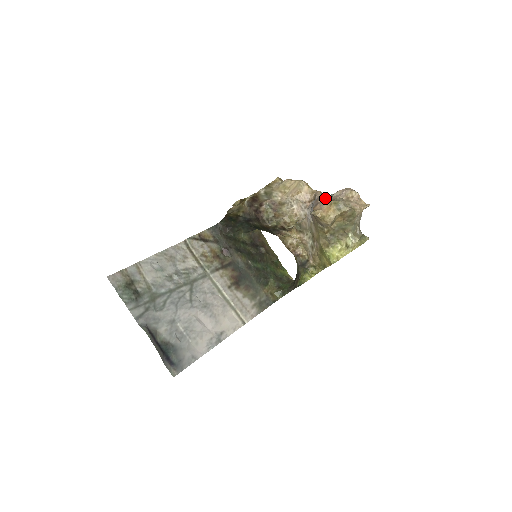
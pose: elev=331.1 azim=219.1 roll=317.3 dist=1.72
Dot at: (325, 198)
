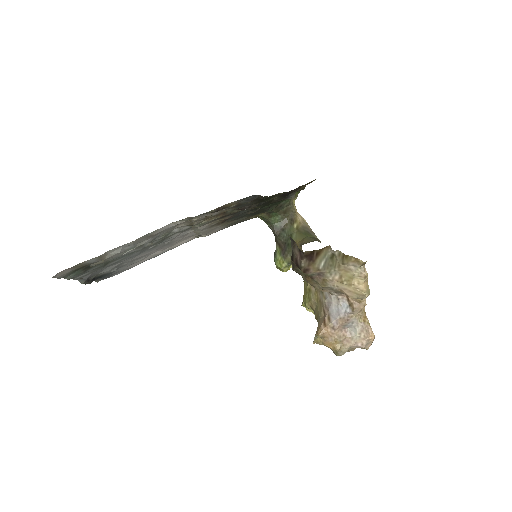
Dot at: (350, 325)
